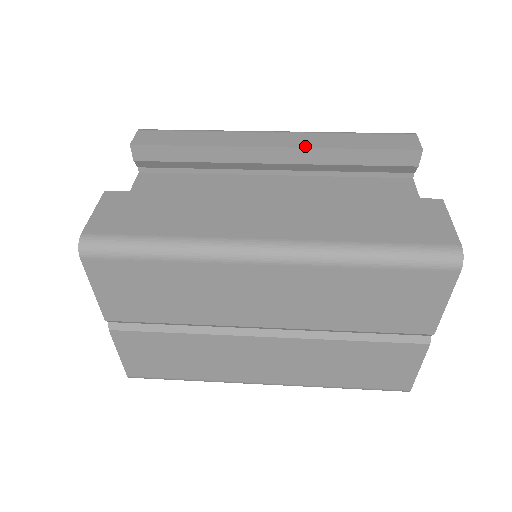
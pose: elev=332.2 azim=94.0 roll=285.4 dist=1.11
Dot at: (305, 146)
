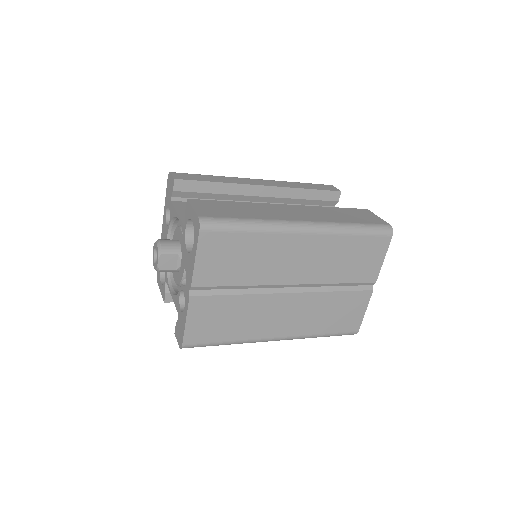
Dot at: (282, 186)
